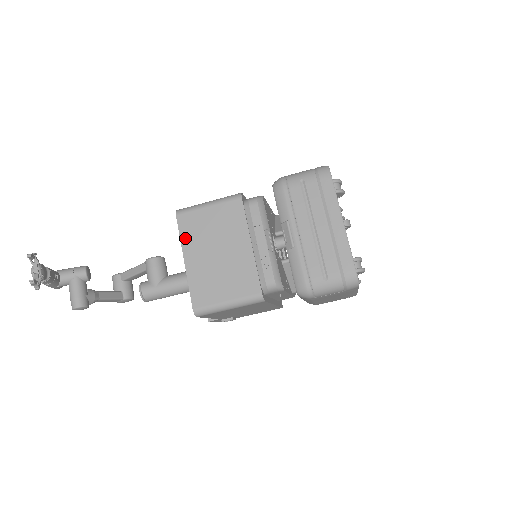
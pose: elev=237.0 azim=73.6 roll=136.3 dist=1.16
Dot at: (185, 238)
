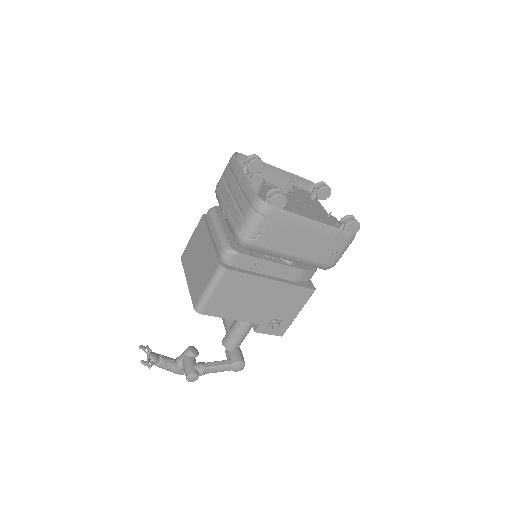
Dot at: (185, 267)
